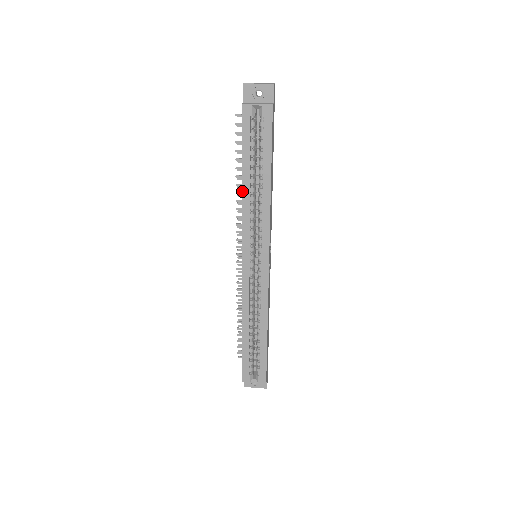
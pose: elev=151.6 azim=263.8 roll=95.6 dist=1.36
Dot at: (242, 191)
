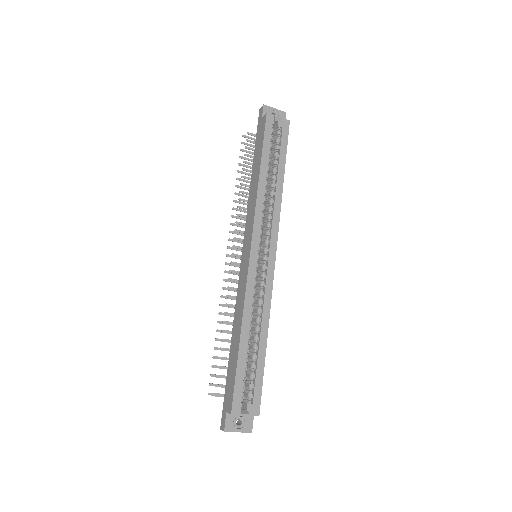
Dot at: (259, 181)
